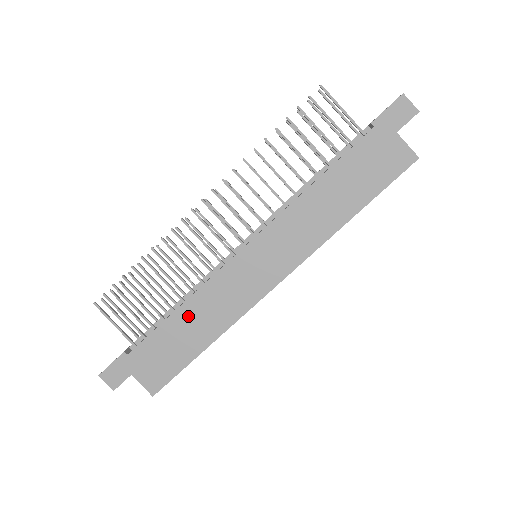
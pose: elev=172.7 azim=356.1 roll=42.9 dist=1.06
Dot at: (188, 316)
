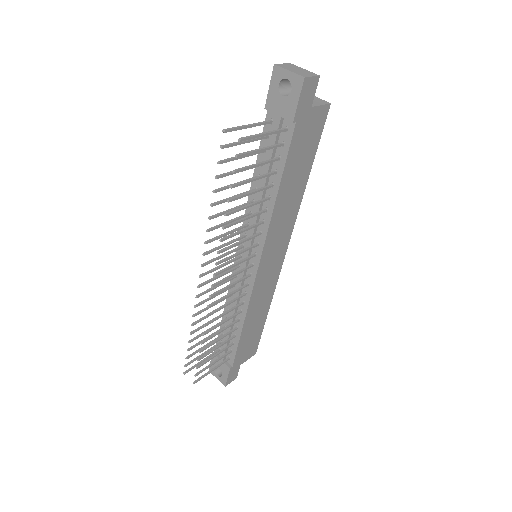
Dot at: (250, 321)
